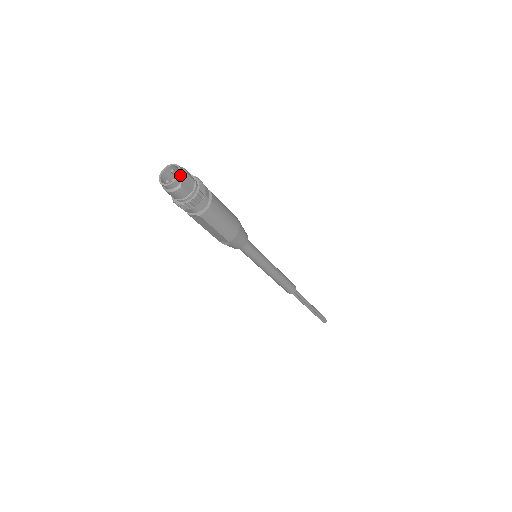
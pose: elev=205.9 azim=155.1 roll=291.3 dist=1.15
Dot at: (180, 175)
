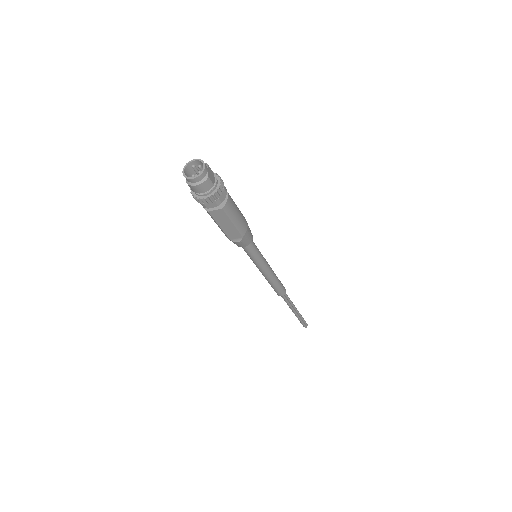
Dot at: (205, 166)
